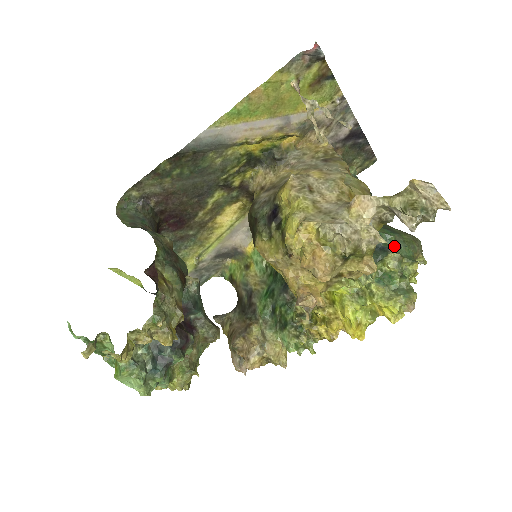
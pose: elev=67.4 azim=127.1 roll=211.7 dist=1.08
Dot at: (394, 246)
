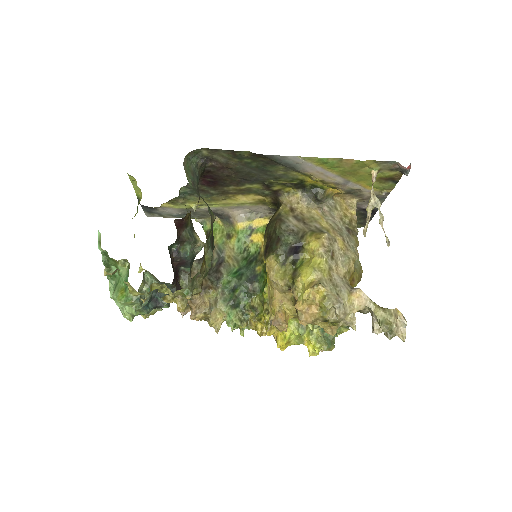
Dot at: occluded
